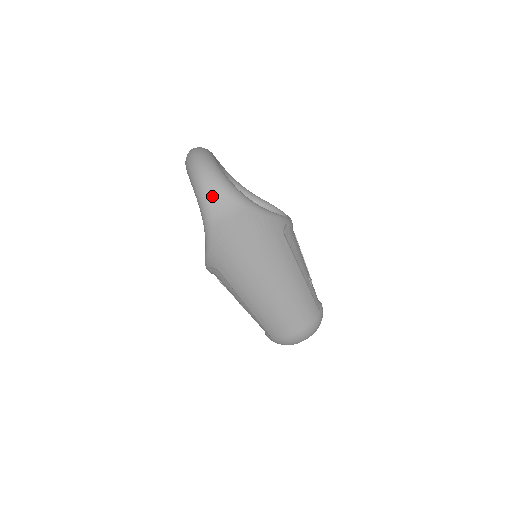
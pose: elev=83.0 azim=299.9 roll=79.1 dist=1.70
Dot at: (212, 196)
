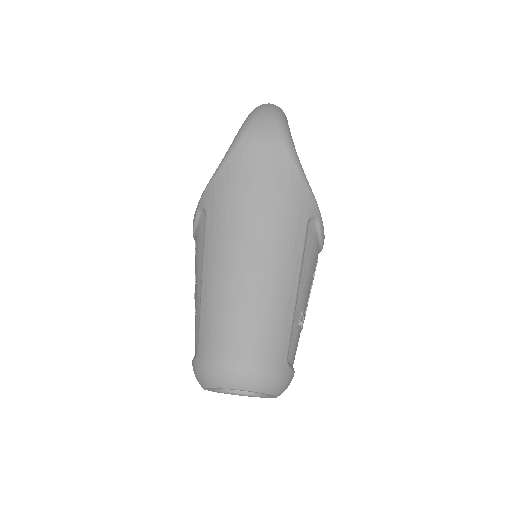
Dot at: (262, 117)
